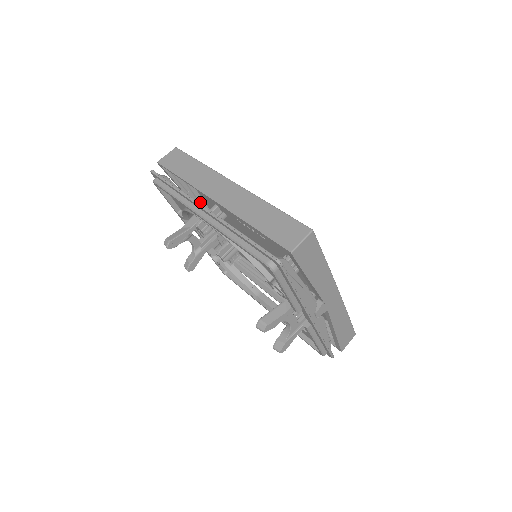
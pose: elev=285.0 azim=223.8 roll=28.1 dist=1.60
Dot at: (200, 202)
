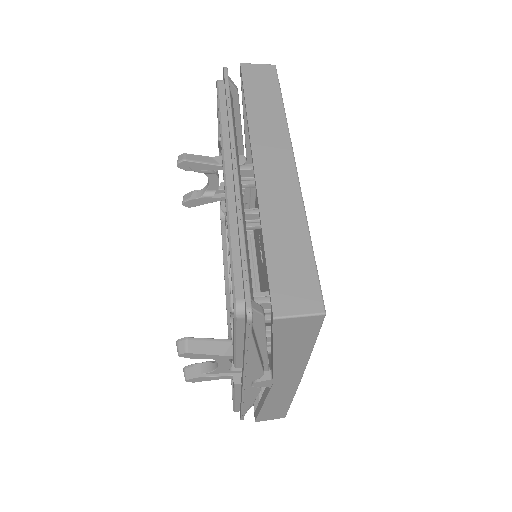
Dot at: occluded
